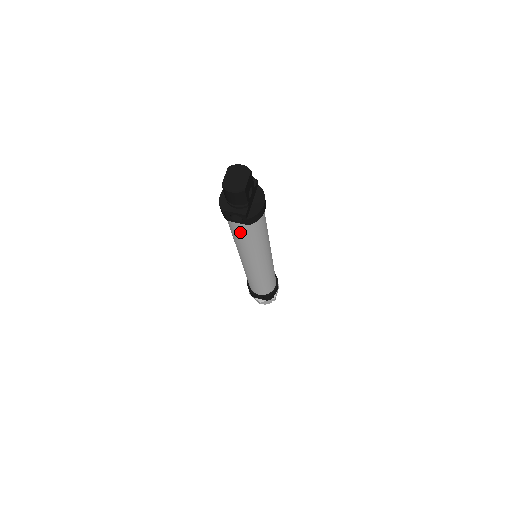
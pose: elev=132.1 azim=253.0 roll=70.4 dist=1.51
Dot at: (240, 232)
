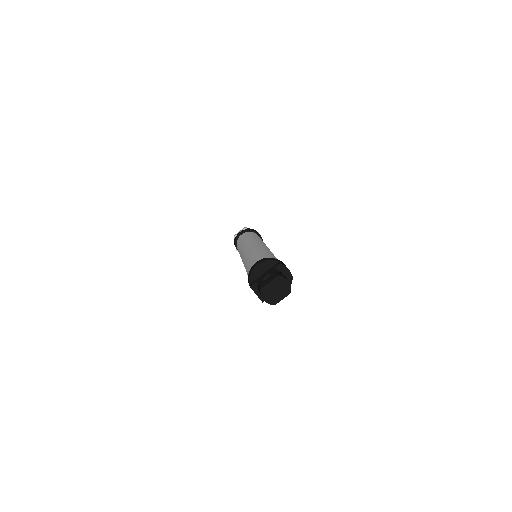
Dot at: occluded
